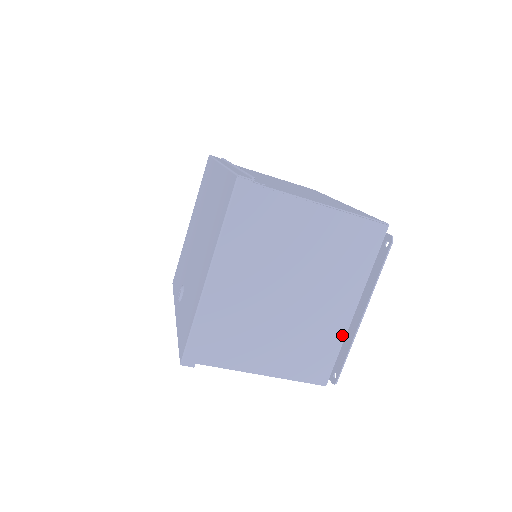
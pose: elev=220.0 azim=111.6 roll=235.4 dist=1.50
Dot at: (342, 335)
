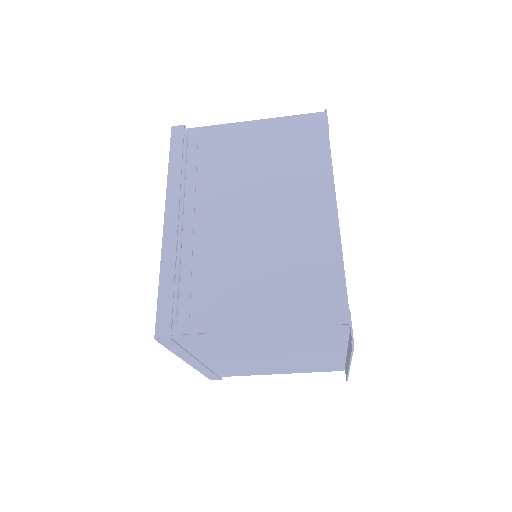
Dot at: (341, 360)
